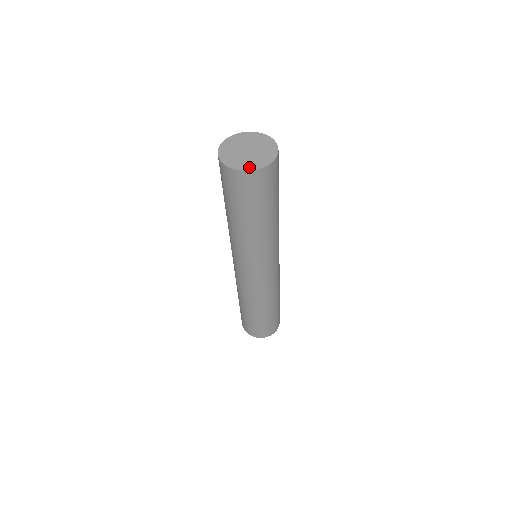
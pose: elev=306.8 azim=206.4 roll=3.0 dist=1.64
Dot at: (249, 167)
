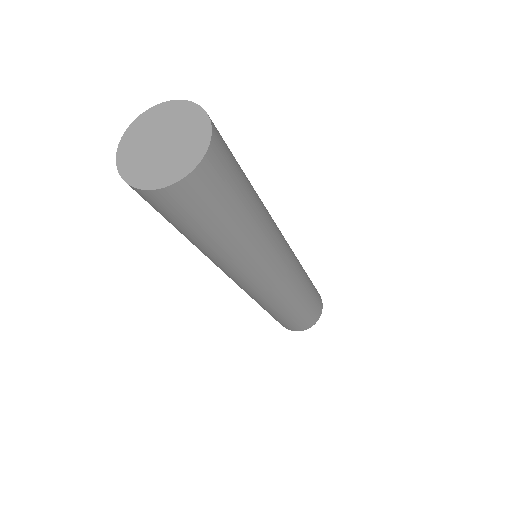
Dot at: (148, 182)
